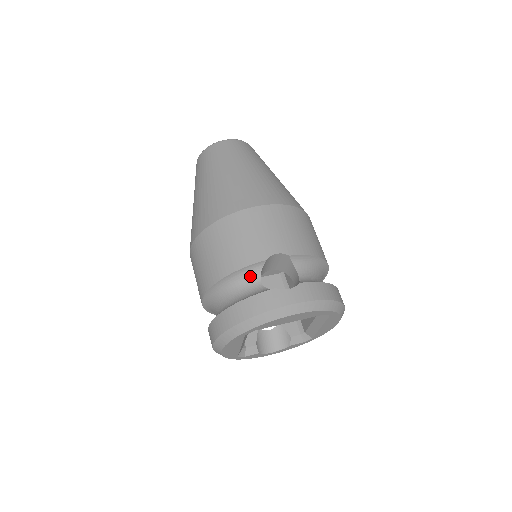
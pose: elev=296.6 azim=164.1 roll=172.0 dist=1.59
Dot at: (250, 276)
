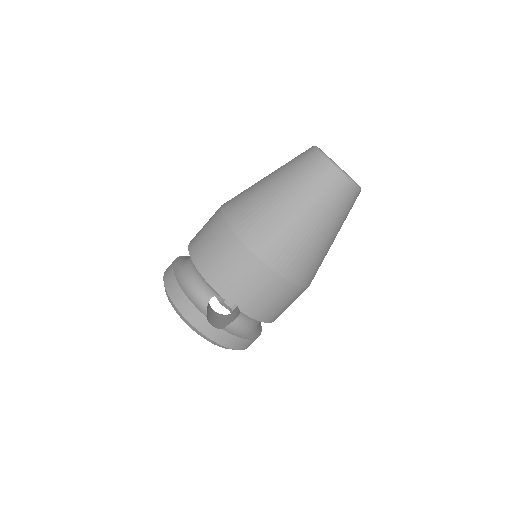
Dot at: (210, 288)
